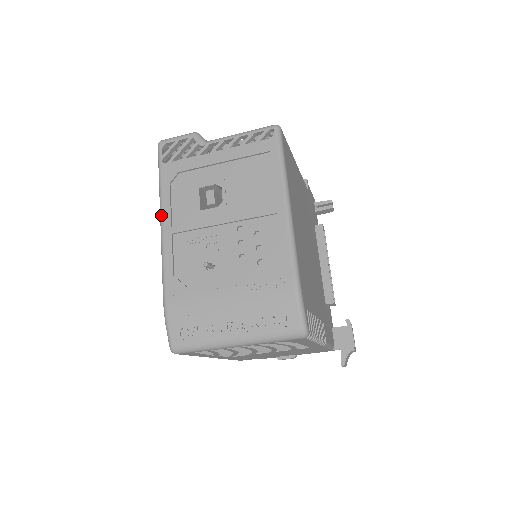
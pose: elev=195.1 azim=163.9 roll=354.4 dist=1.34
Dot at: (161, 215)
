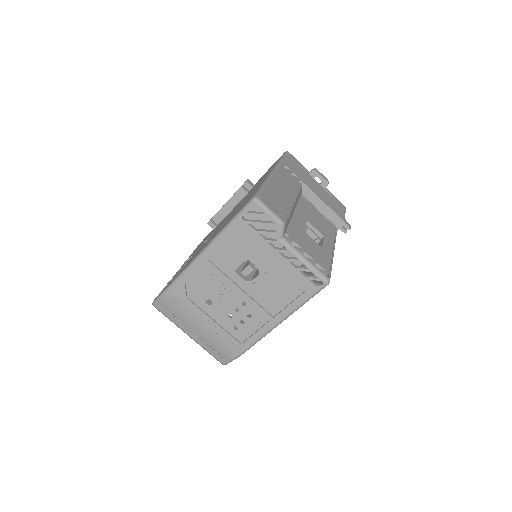
Dot at: (209, 247)
